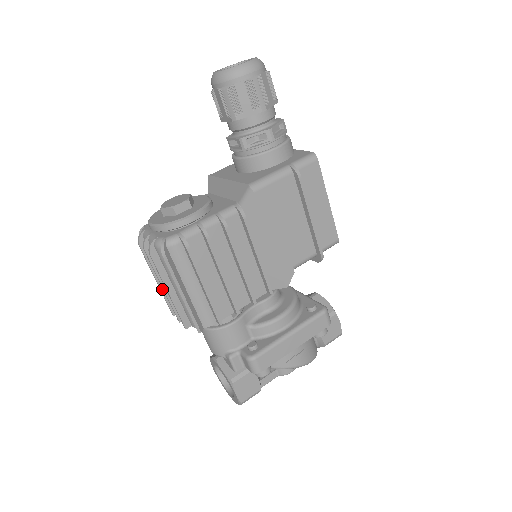
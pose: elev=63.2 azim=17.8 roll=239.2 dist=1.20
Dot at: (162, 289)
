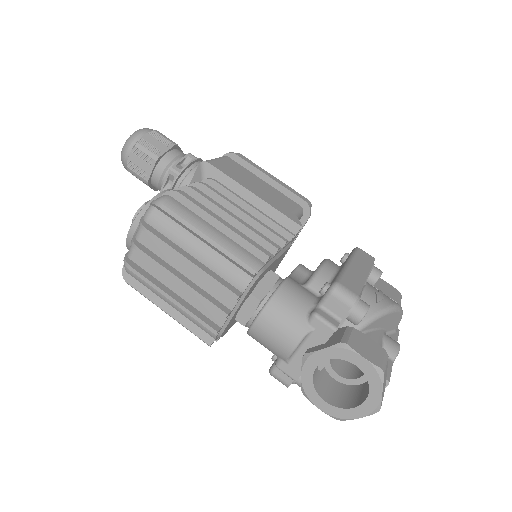
Dot at: (183, 305)
